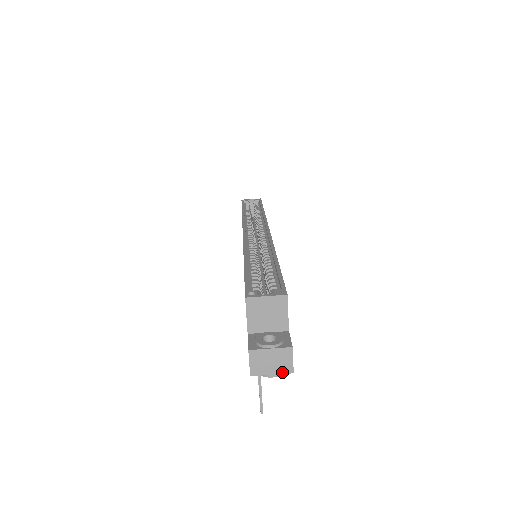
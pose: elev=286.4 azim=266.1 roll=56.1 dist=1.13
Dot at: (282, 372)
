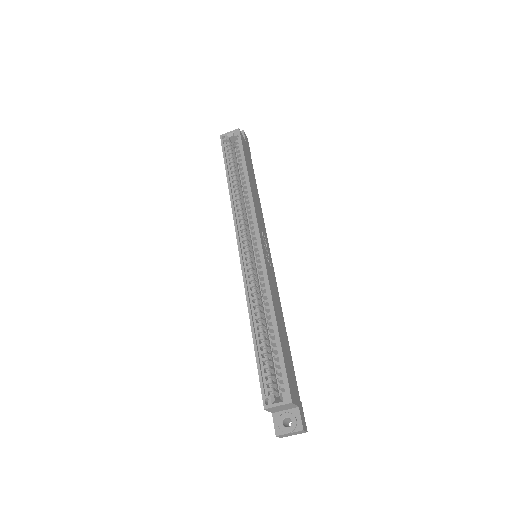
Dot at: occluded
